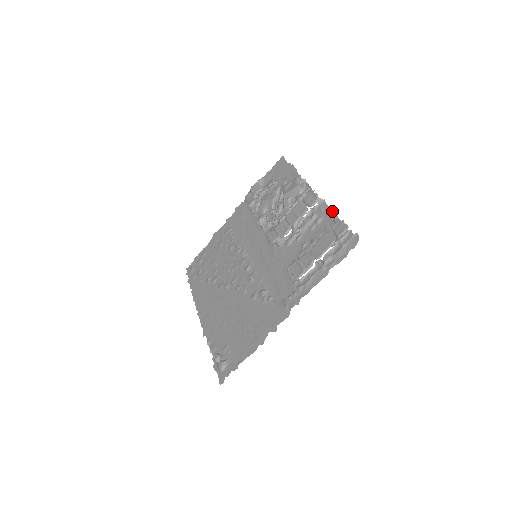
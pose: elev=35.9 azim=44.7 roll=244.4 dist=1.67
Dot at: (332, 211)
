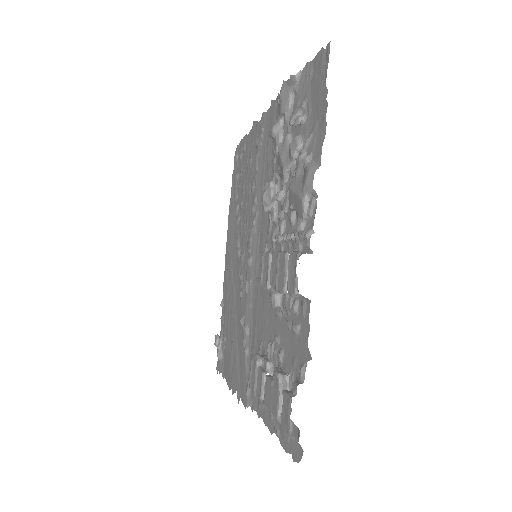
Dot at: (307, 344)
